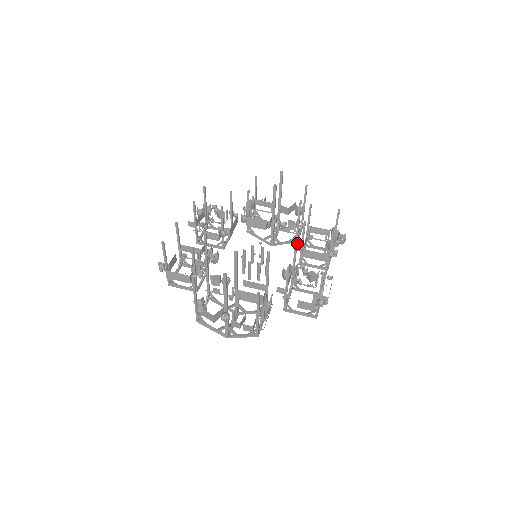
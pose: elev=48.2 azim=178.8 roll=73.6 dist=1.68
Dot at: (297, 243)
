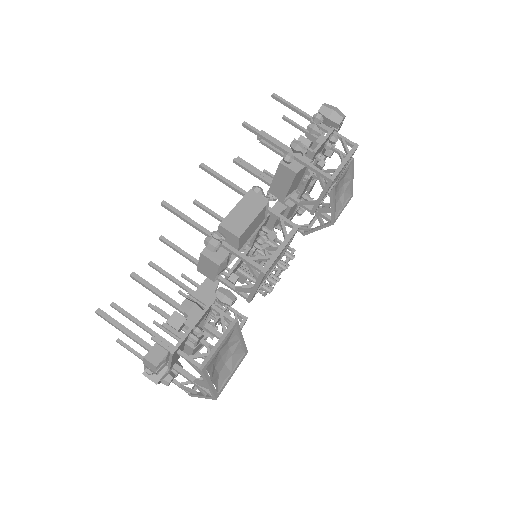
Dot at: occluded
